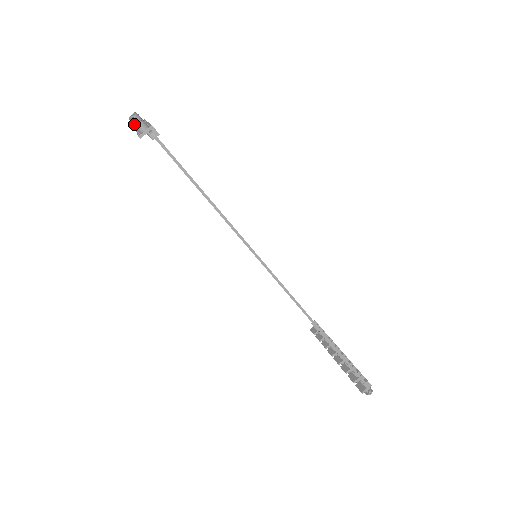
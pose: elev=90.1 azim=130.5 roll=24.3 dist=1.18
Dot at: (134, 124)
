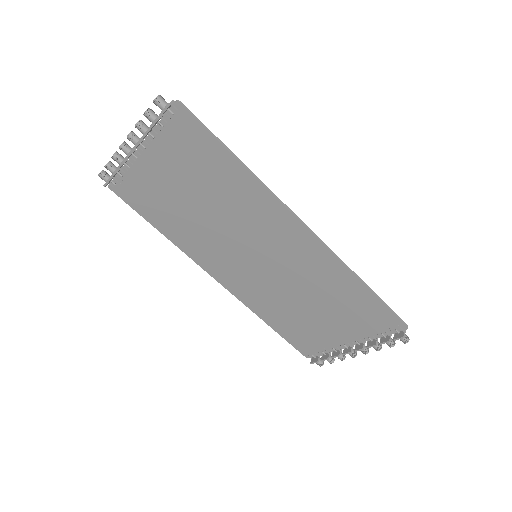
Dot at: (158, 100)
